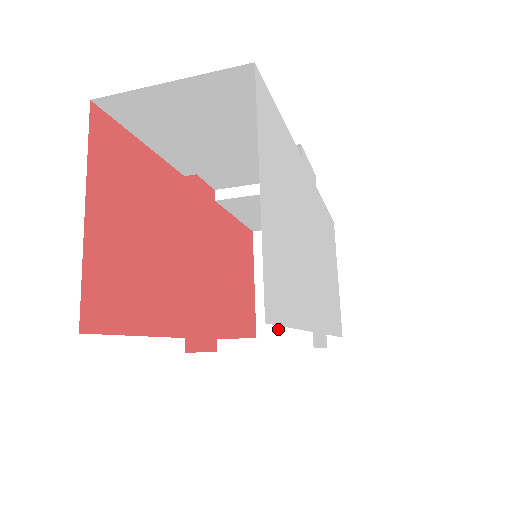
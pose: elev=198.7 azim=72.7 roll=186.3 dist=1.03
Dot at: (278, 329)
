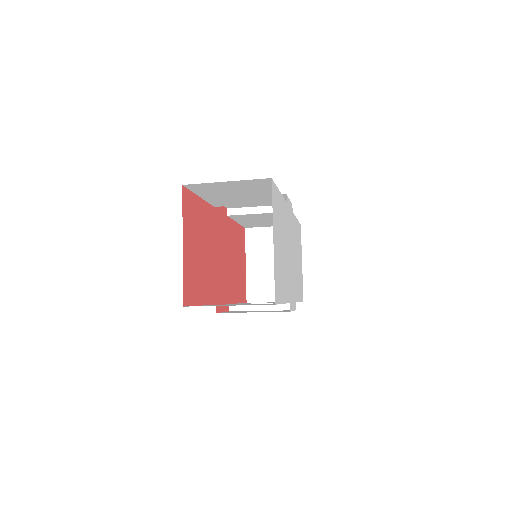
Dot at: (261, 295)
